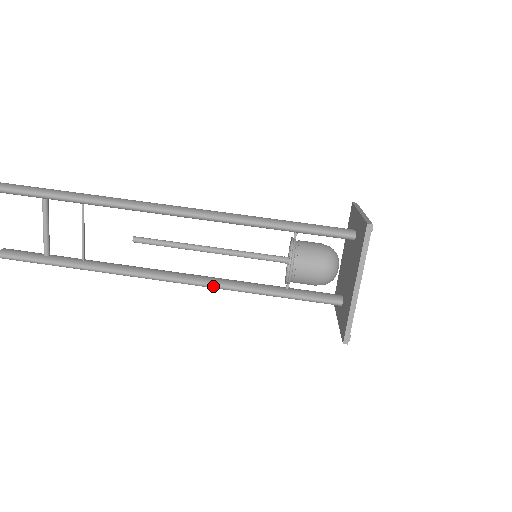
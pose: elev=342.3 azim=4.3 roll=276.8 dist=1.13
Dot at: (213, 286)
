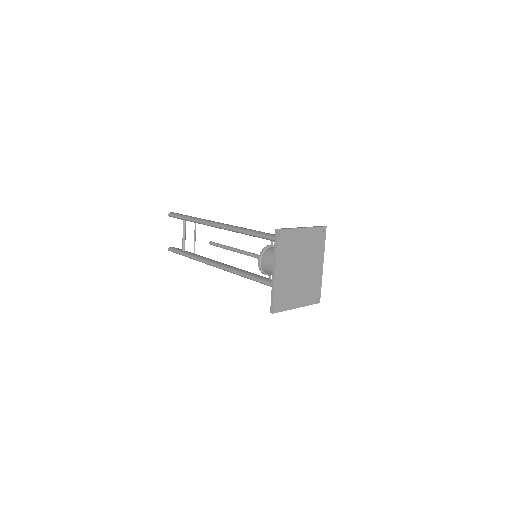
Dot at: (236, 273)
